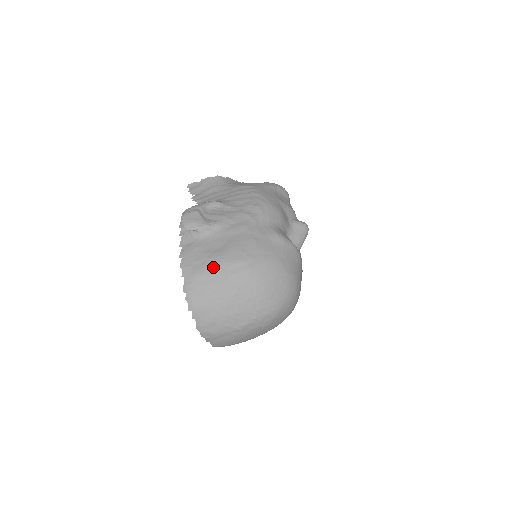
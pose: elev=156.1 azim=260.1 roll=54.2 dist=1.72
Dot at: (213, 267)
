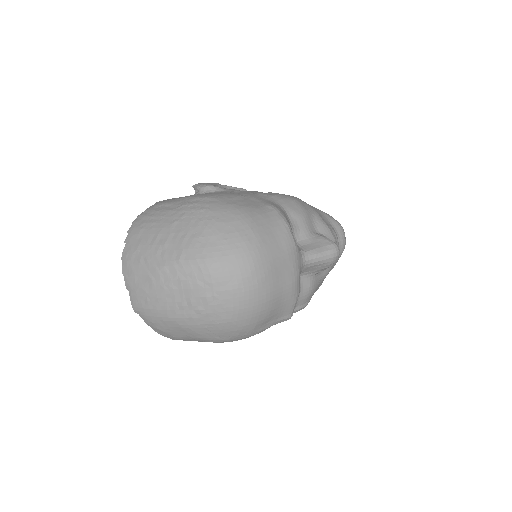
Dot at: (178, 200)
